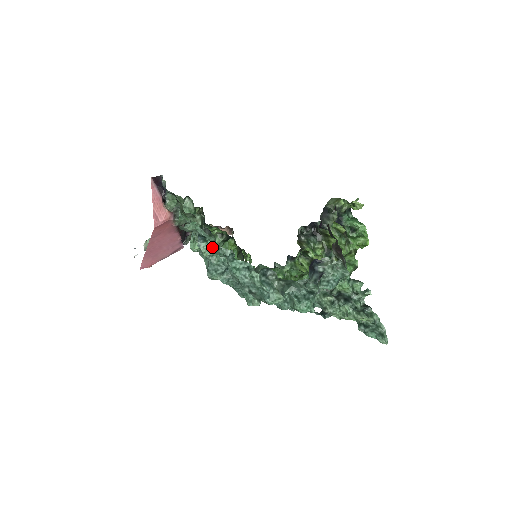
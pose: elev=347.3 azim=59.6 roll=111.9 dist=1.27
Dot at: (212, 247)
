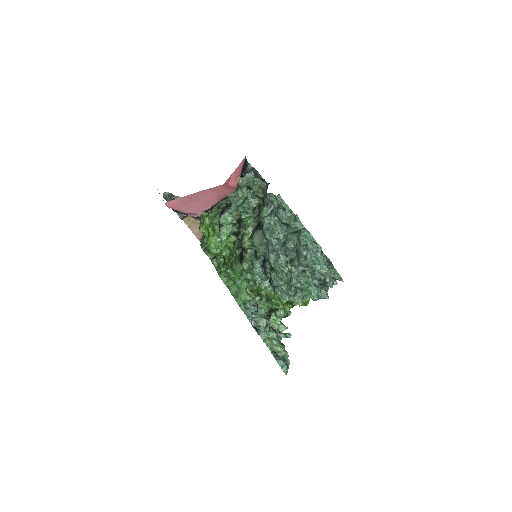
Dot at: (296, 216)
